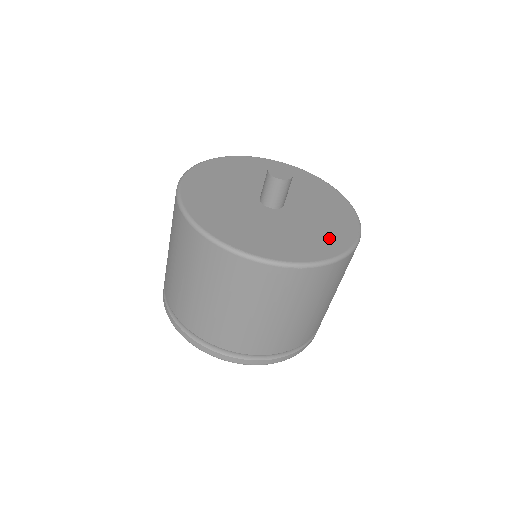
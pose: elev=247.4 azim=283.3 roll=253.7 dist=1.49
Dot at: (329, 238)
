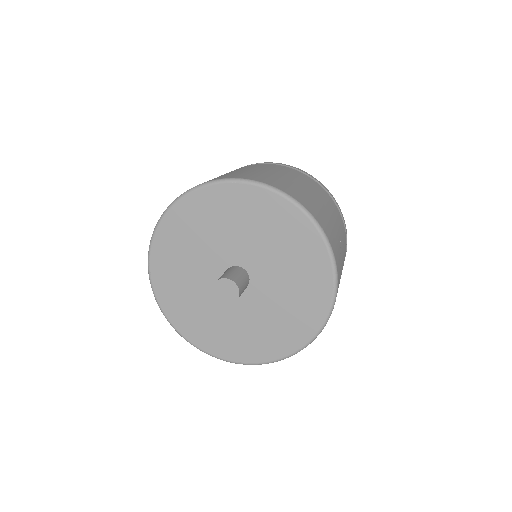
Dot at: (305, 310)
